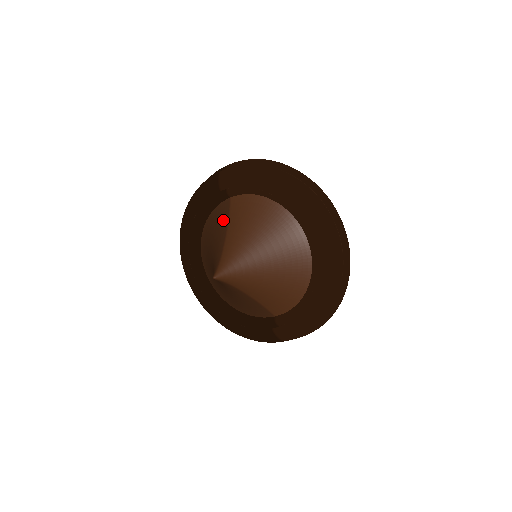
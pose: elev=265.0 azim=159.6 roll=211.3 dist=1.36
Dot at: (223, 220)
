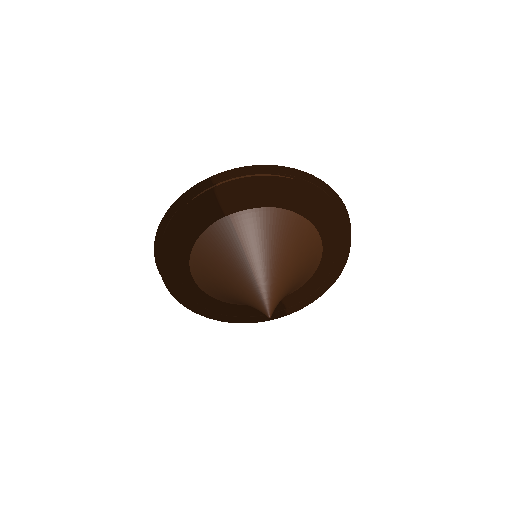
Dot at: (233, 243)
